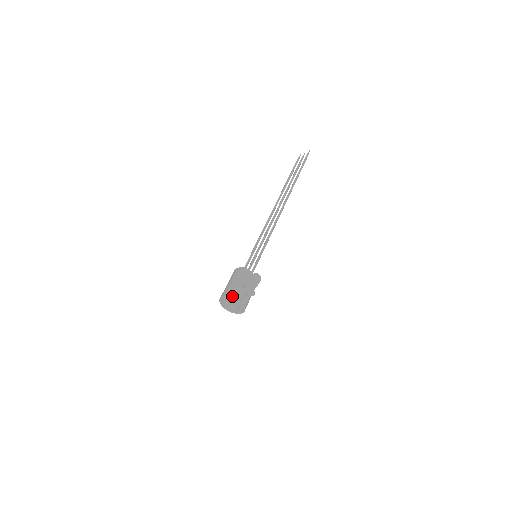
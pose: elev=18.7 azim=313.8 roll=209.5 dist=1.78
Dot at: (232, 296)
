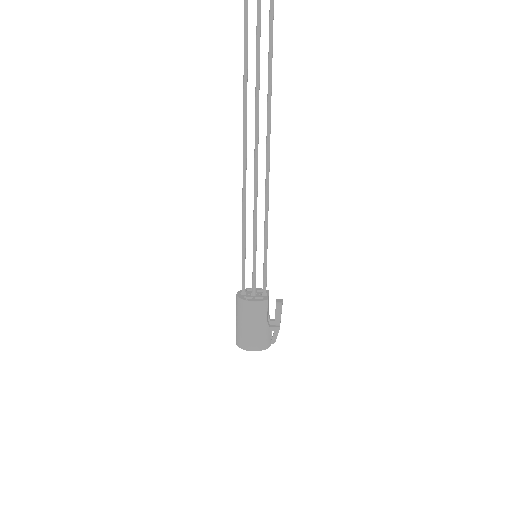
Dot at: (265, 349)
